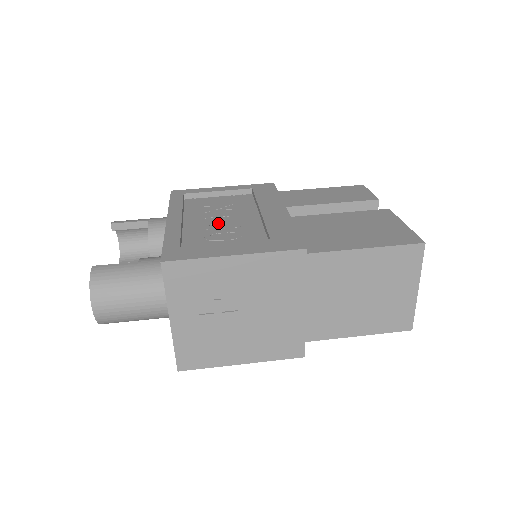
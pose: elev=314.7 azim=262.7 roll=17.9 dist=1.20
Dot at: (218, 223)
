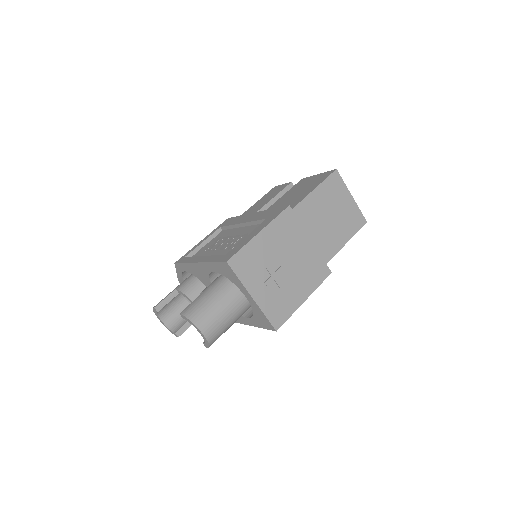
Dot at: (226, 244)
